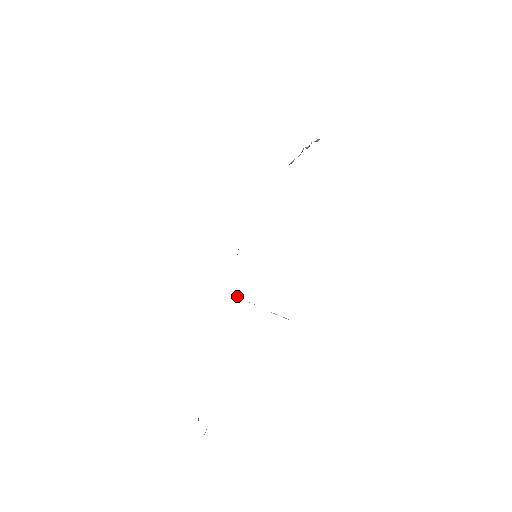
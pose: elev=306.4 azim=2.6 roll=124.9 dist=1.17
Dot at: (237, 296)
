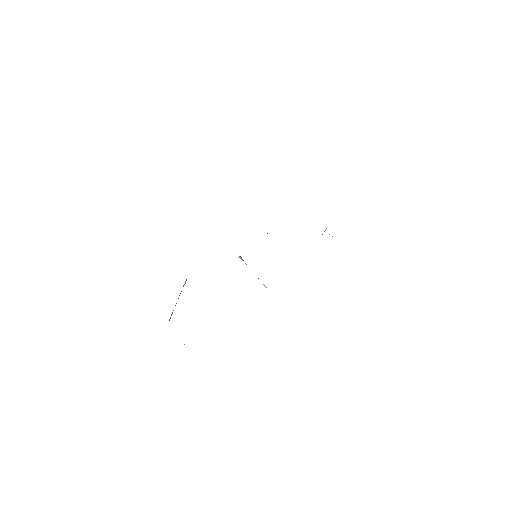
Dot at: (241, 258)
